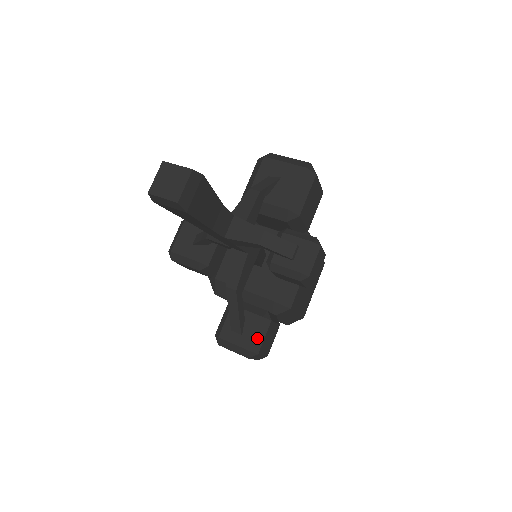
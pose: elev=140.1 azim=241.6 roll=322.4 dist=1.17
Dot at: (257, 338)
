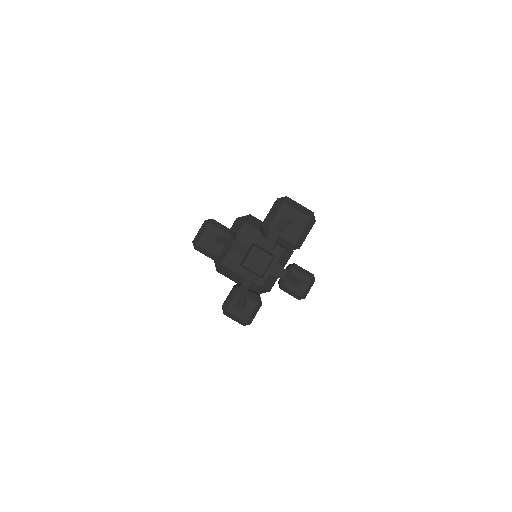
Dot at: (252, 315)
